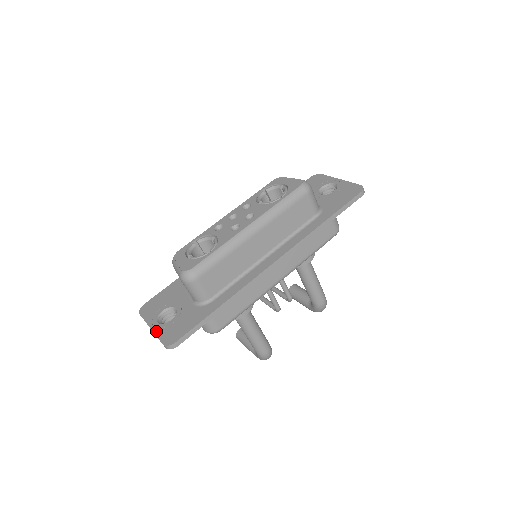
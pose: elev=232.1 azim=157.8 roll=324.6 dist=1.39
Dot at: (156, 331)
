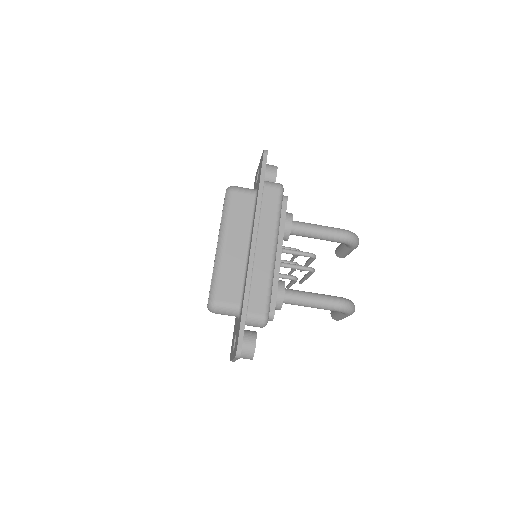
Dot at: (233, 357)
